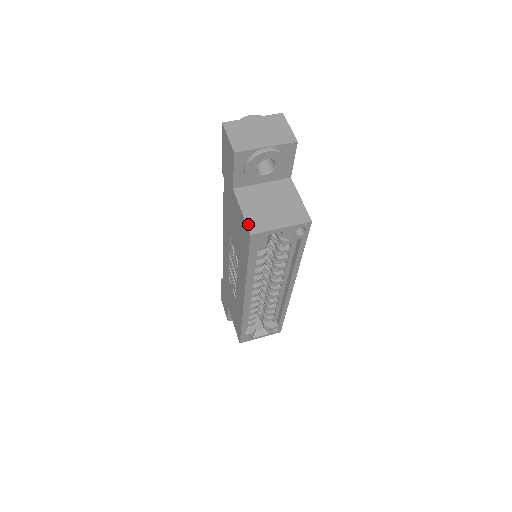
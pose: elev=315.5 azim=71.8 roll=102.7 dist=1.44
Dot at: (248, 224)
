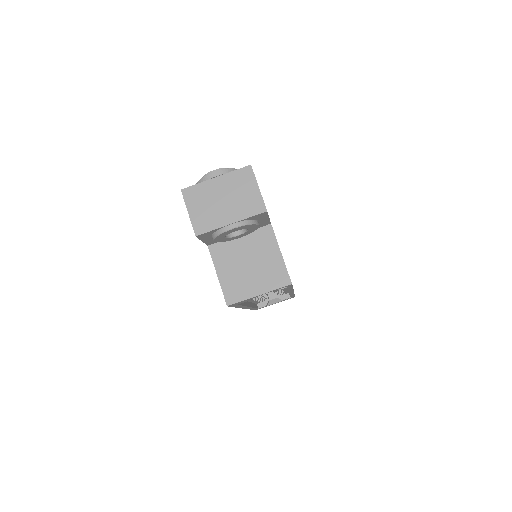
Dot at: (224, 293)
